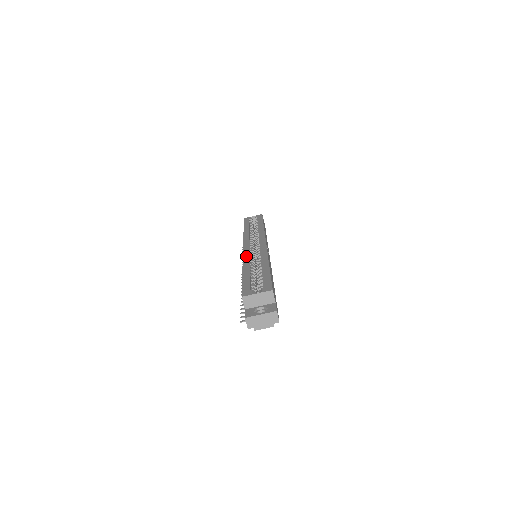
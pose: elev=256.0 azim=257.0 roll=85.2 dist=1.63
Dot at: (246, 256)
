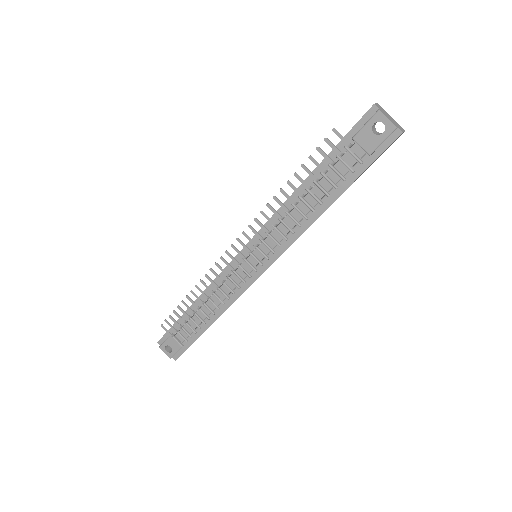
Dot at: occluded
